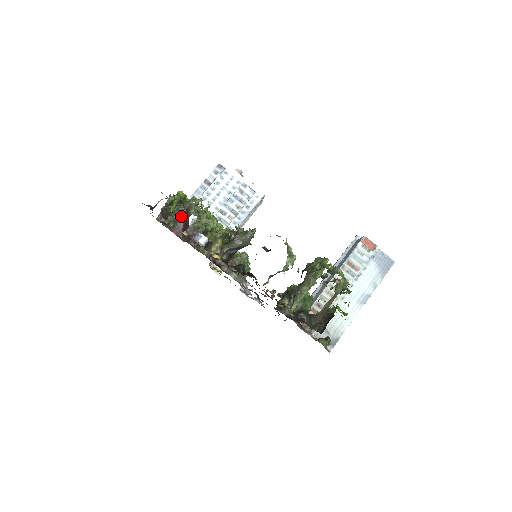
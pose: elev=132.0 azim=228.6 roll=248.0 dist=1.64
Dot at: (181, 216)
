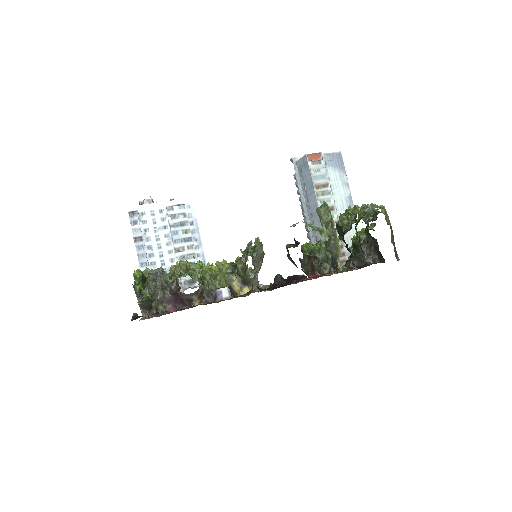
Dot at: (161, 292)
